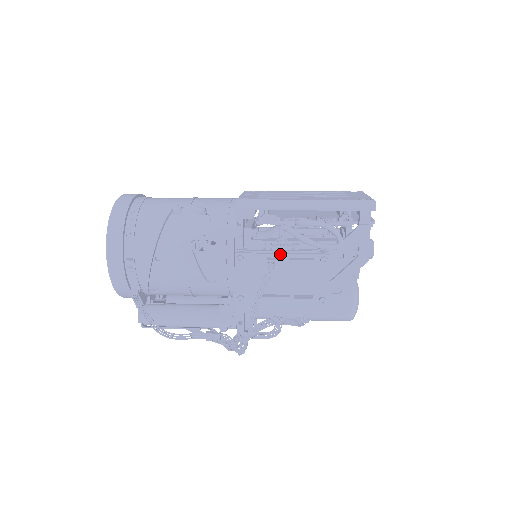
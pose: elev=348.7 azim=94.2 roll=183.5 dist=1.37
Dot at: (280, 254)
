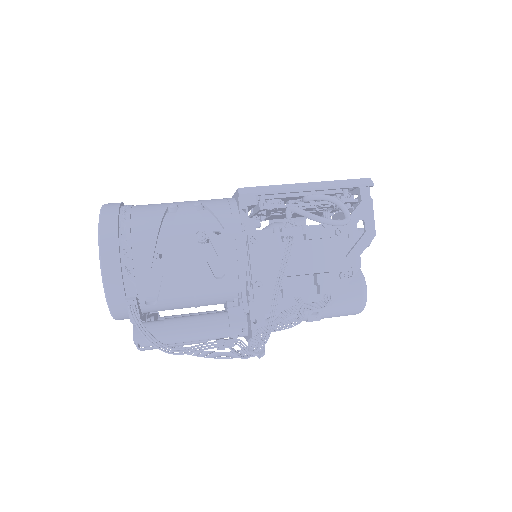
Dot at: (294, 231)
